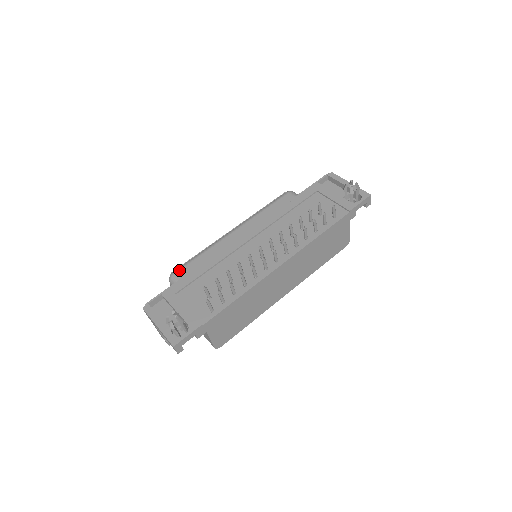
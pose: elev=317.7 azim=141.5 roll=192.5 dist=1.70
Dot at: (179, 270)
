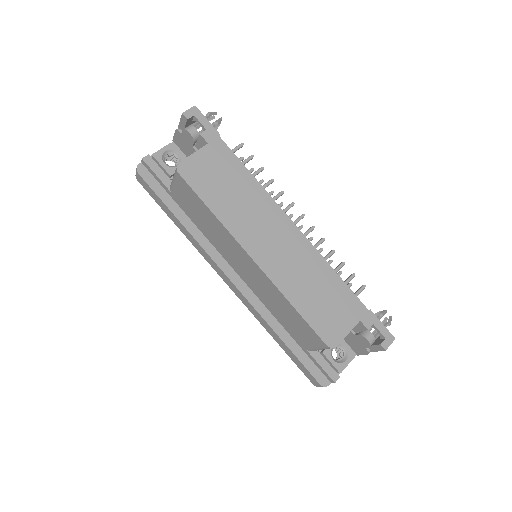
Dot at: occluded
